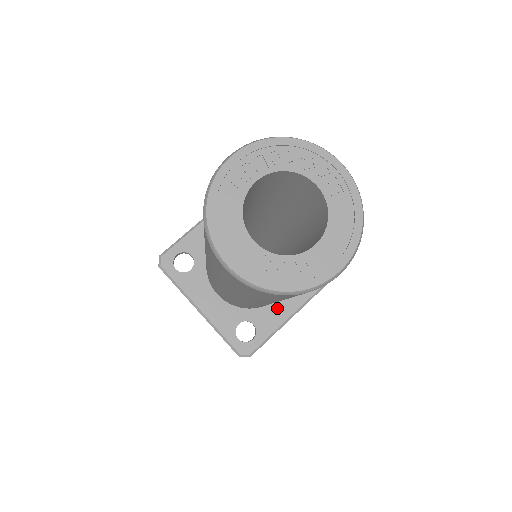
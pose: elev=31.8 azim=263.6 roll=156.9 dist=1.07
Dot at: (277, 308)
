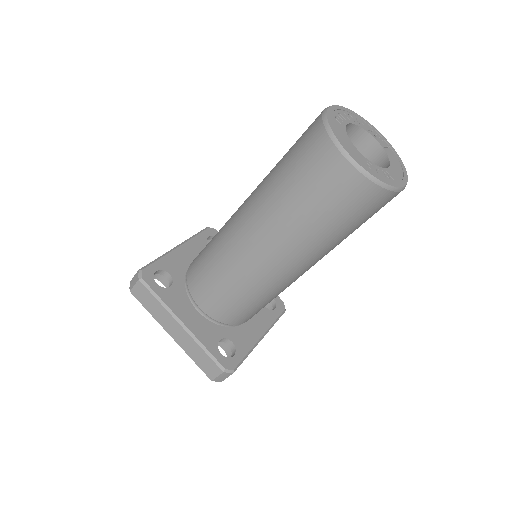
Dot at: (249, 330)
